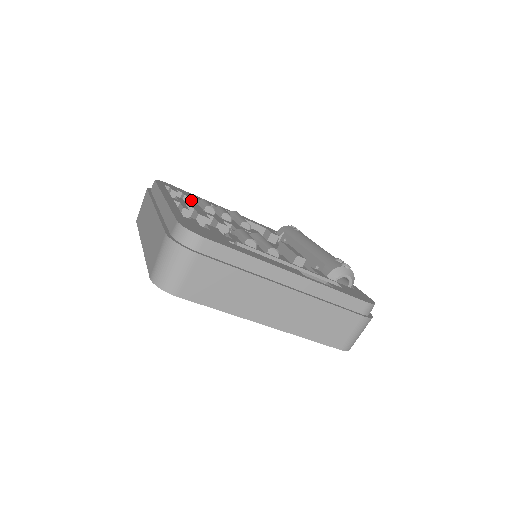
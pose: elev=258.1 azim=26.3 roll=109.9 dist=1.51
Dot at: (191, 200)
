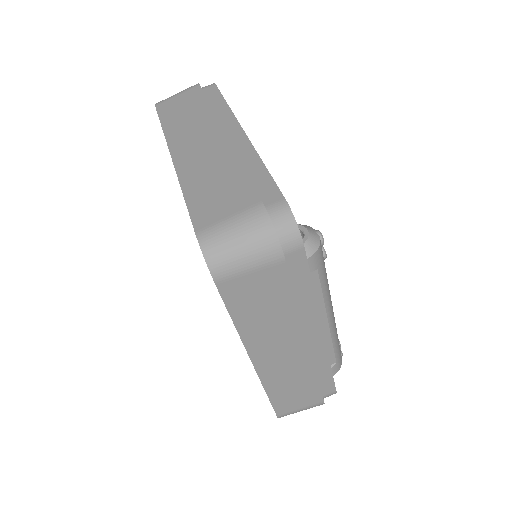
Dot at: occluded
